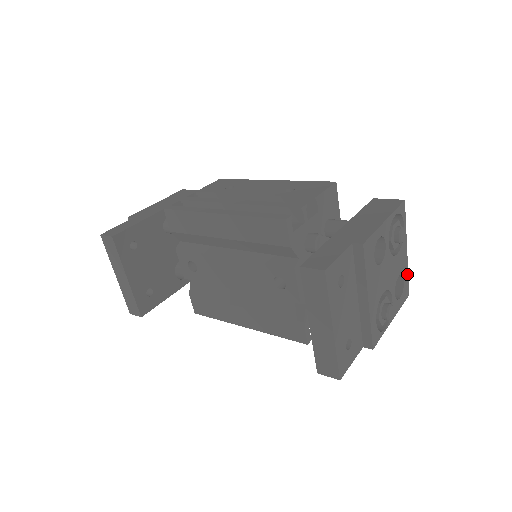
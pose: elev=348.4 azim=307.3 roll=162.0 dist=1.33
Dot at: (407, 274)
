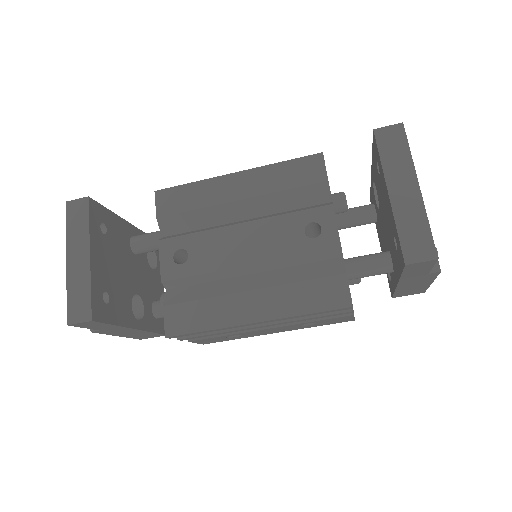
Dot at: occluded
